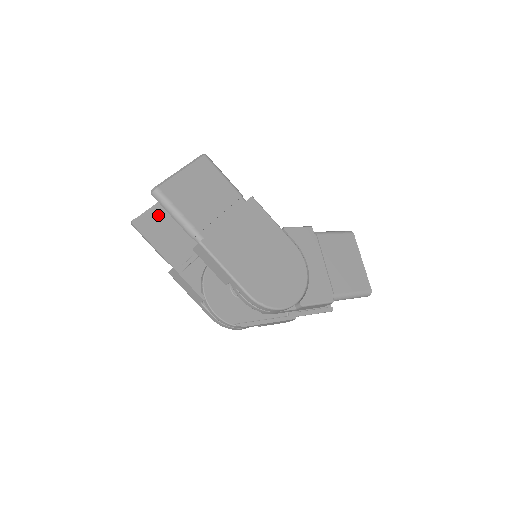
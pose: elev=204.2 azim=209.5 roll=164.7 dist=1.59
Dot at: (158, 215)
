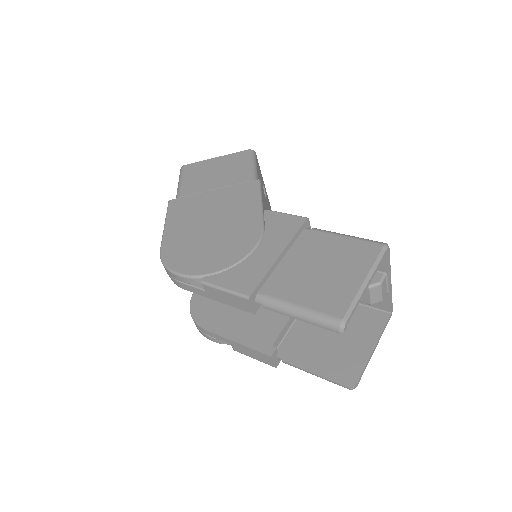
Dot at: occluded
